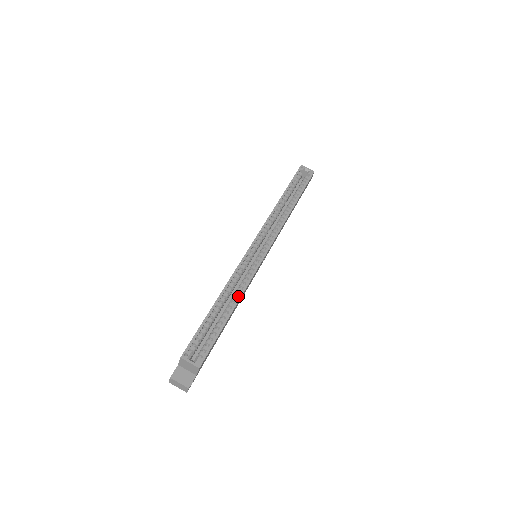
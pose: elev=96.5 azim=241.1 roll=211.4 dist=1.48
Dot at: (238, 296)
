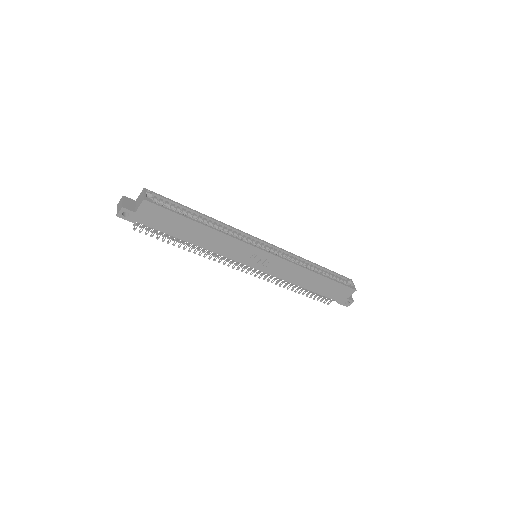
Dot at: (216, 230)
